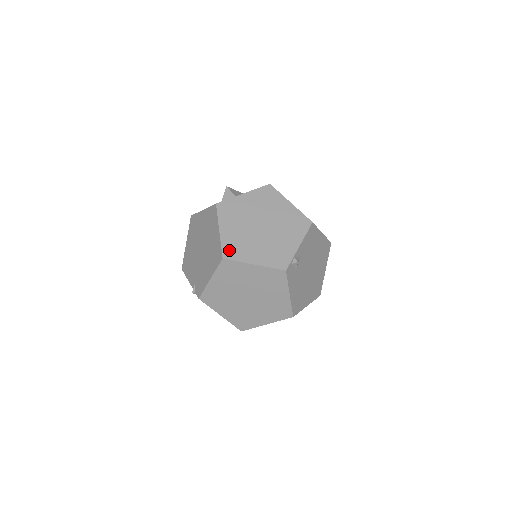
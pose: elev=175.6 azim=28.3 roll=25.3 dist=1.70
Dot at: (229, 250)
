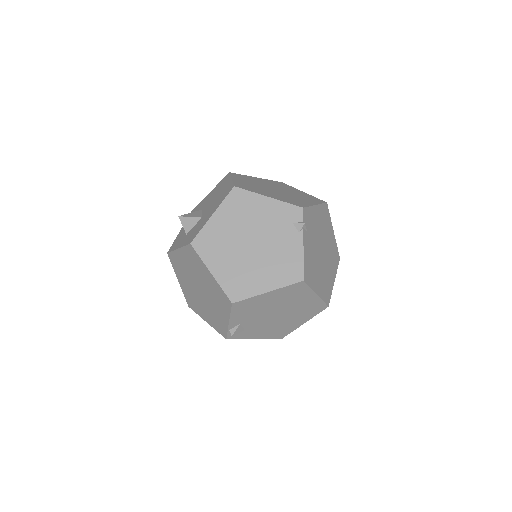
Dot at: (189, 302)
